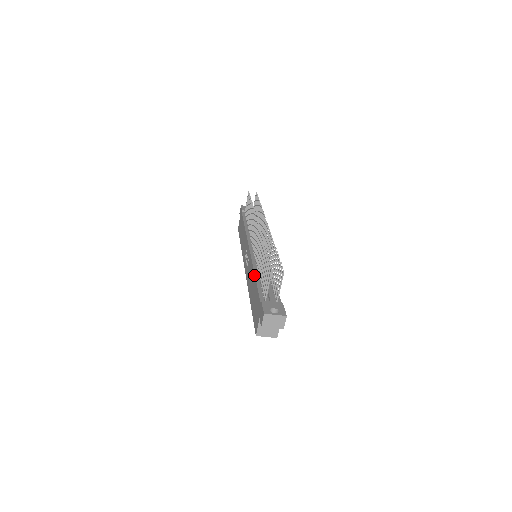
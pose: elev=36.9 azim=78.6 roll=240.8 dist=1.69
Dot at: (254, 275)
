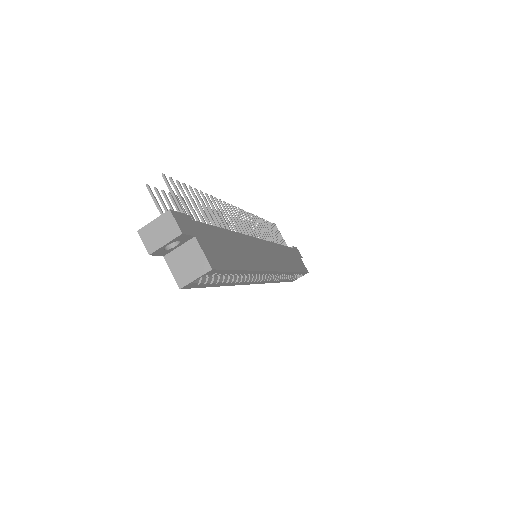
Dot at: occluded
